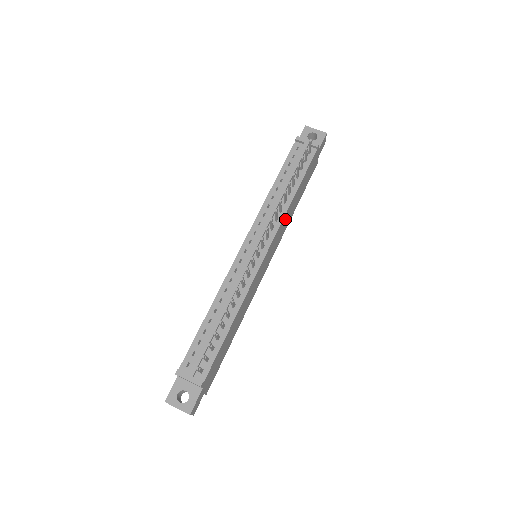
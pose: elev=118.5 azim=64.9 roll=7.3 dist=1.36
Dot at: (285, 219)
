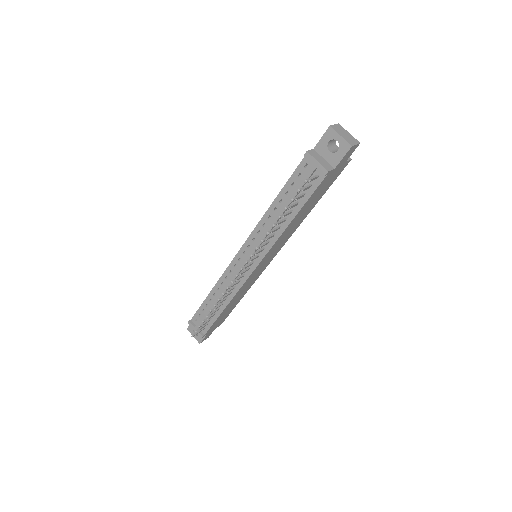
Dot at: (283, 236)
